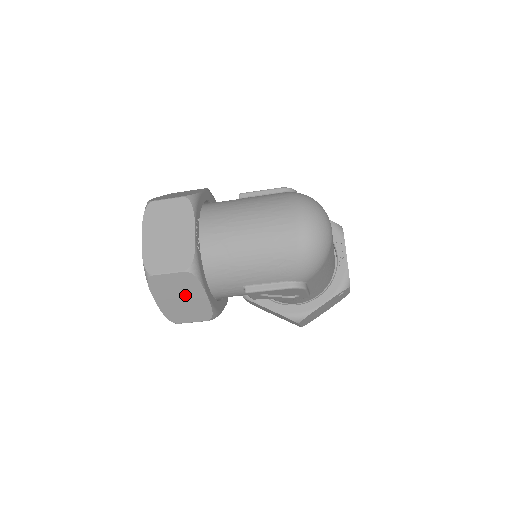
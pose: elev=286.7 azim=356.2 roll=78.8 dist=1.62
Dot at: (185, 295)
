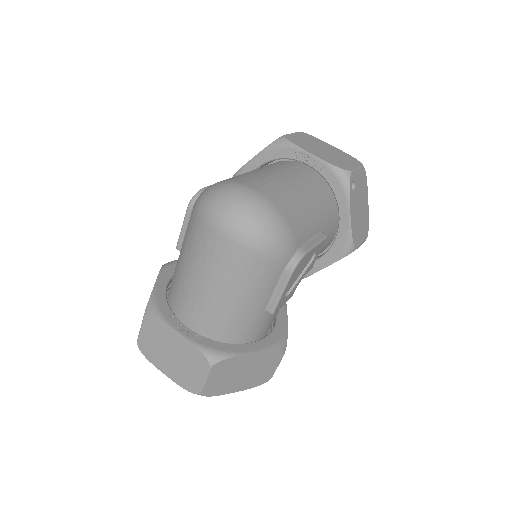
Dot at: (240, 370)
